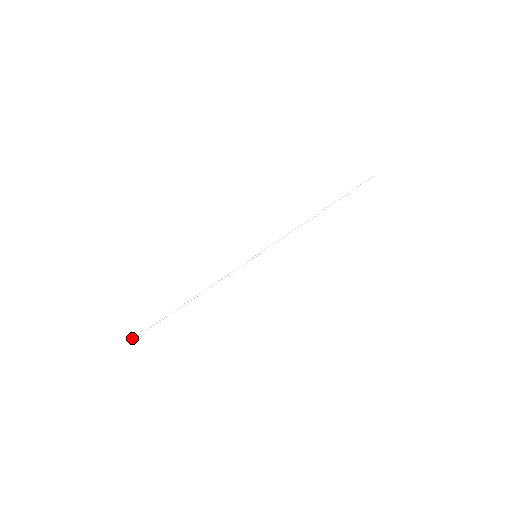
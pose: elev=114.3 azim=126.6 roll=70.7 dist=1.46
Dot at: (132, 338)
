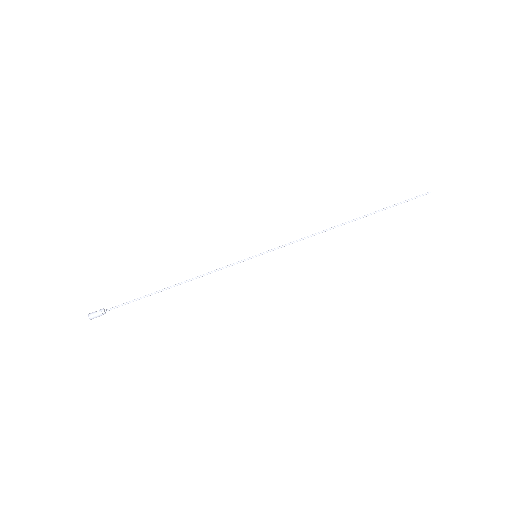
Dot at: (89, 316)
